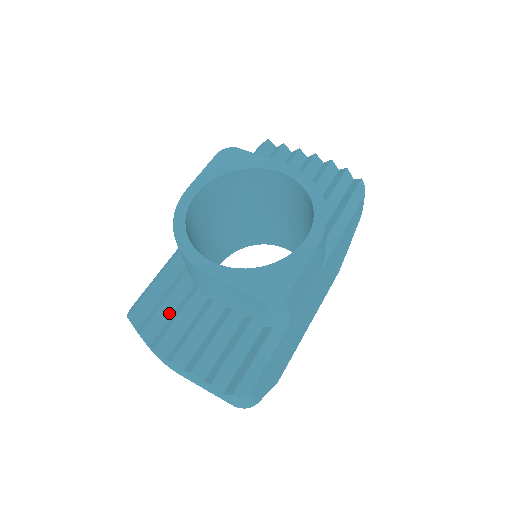
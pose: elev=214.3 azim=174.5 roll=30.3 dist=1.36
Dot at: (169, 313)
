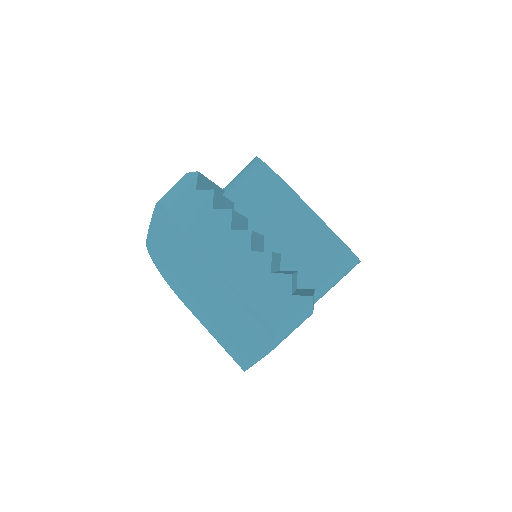
Dot at: occluded
